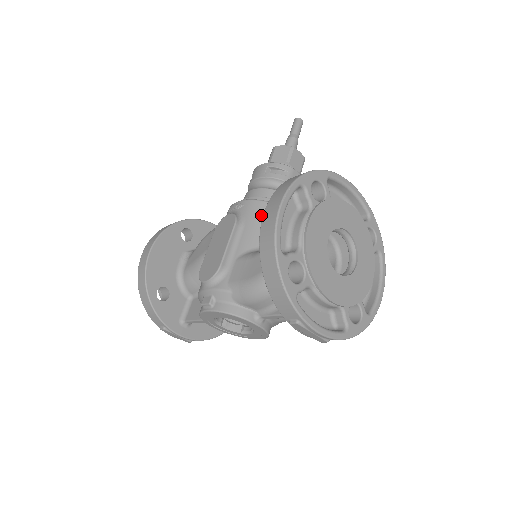
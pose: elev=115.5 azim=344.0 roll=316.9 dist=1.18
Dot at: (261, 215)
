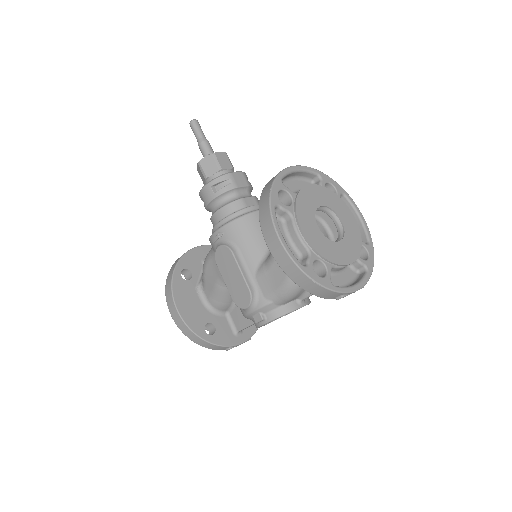
Dot at: (244, 231)
